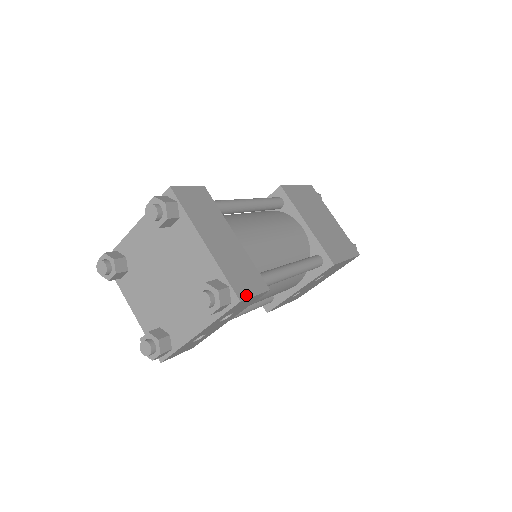
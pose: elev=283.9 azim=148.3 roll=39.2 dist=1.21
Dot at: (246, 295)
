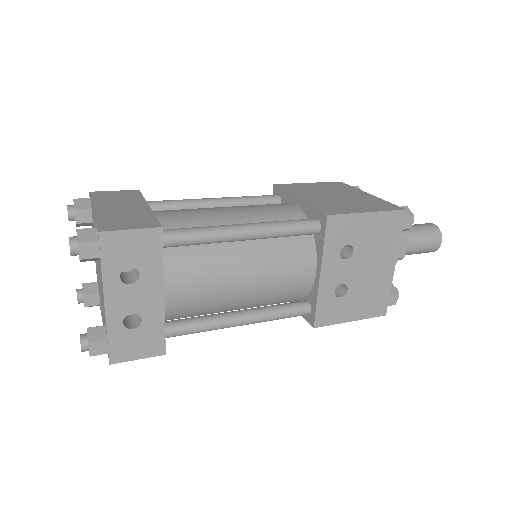
Dot at: (114, 229)
